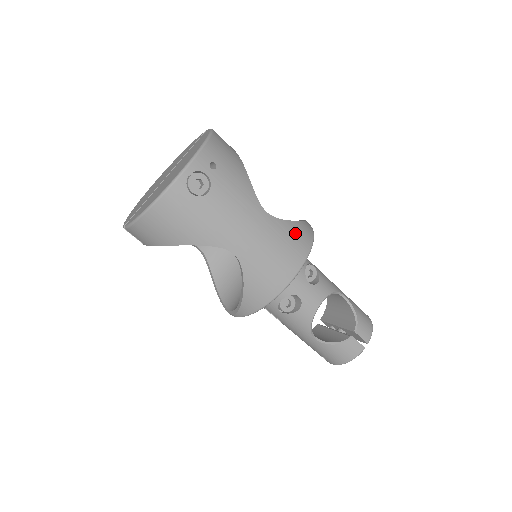
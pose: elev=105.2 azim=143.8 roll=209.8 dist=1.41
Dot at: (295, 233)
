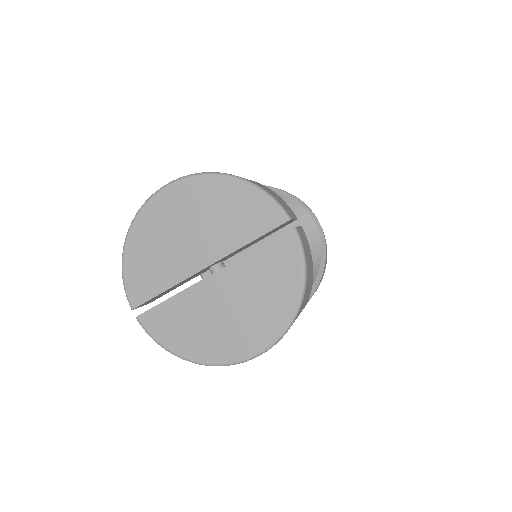
Dot at: occluded
